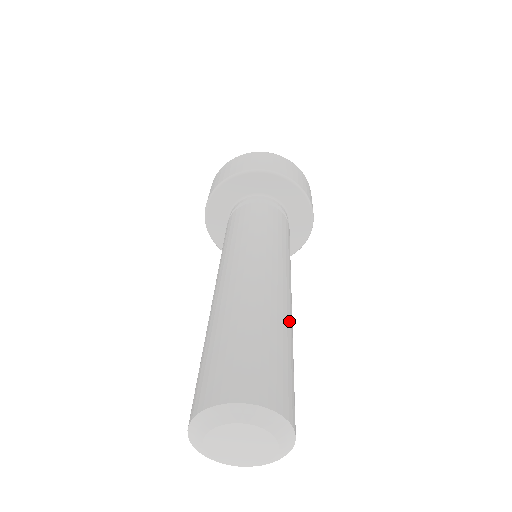
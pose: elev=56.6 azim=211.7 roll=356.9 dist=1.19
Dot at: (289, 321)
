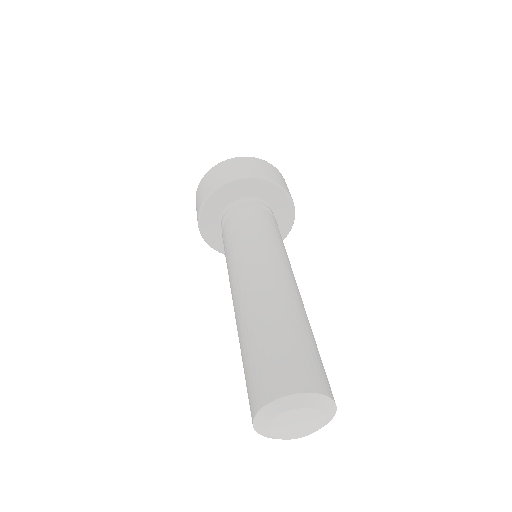
Dot at: (296, 307)
